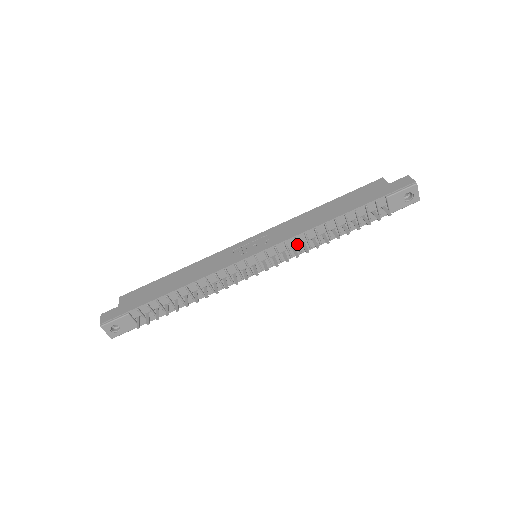
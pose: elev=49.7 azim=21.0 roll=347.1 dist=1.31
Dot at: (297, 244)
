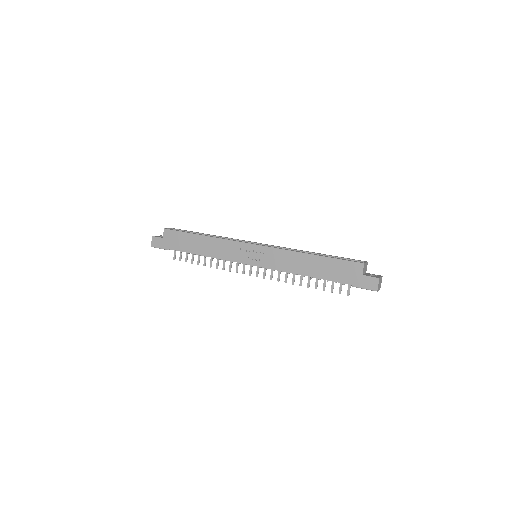
Dot at: occluded
